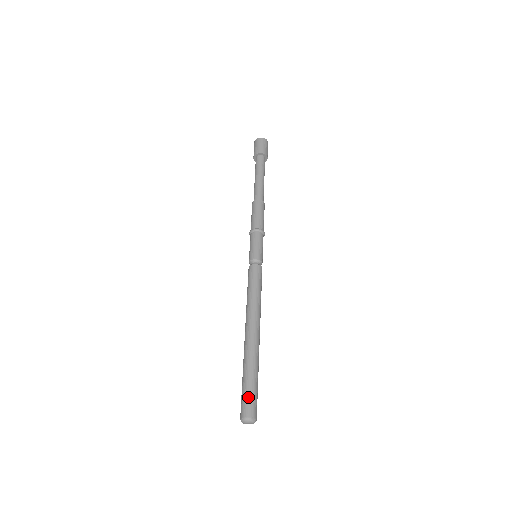
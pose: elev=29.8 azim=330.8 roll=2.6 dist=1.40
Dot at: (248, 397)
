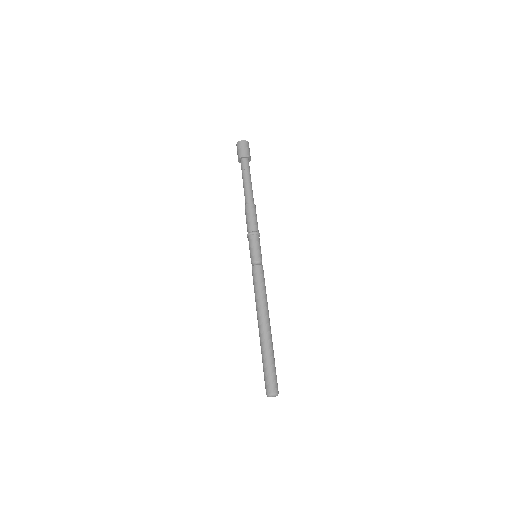
Dot at: (266, 378)
